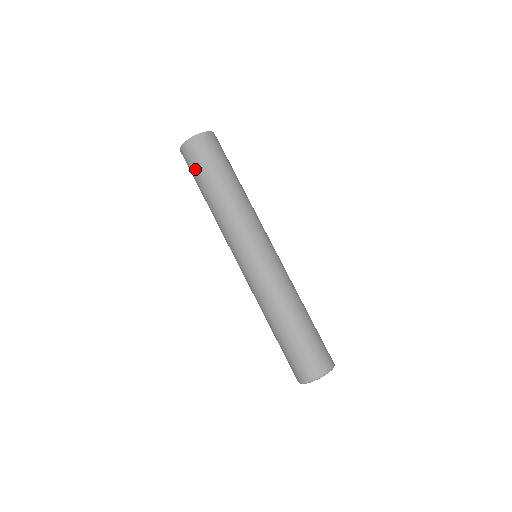
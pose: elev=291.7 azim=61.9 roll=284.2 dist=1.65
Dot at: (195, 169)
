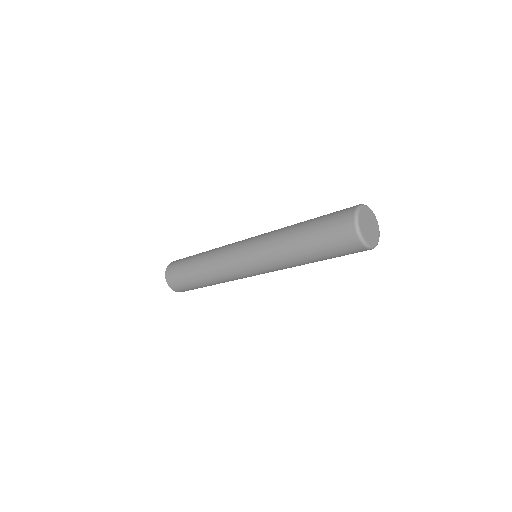
Dot at: (182, 281)
